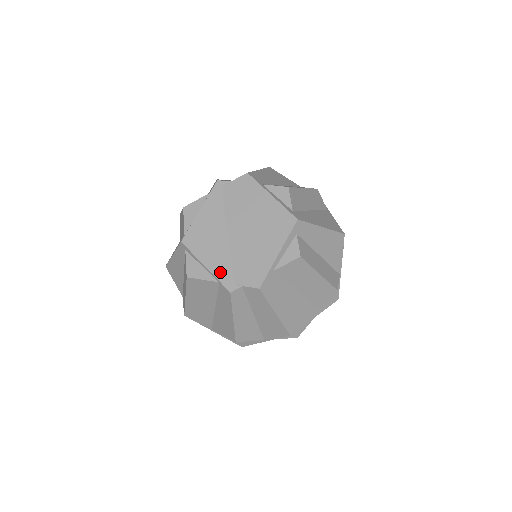
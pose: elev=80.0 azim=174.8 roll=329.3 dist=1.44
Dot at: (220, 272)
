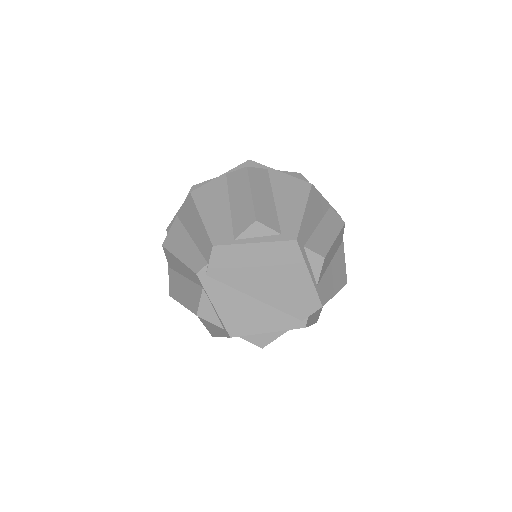
Dot at: (283, 325)
